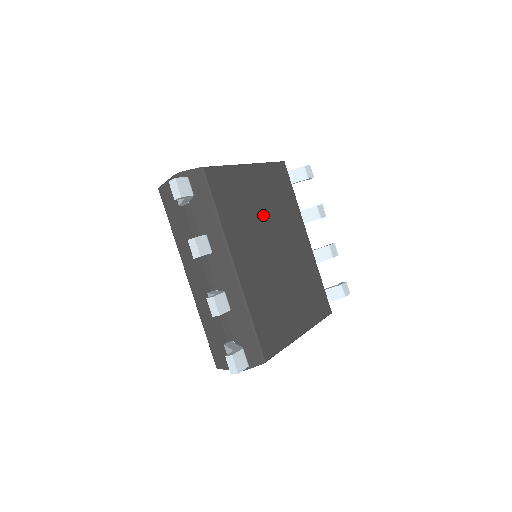
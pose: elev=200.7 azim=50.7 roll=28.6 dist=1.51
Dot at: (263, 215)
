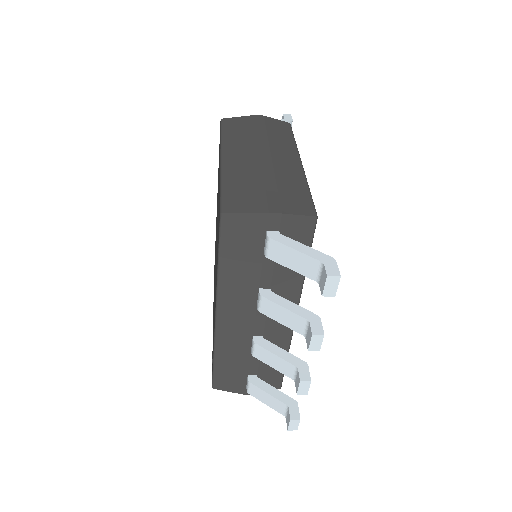
Dot at: occluded
